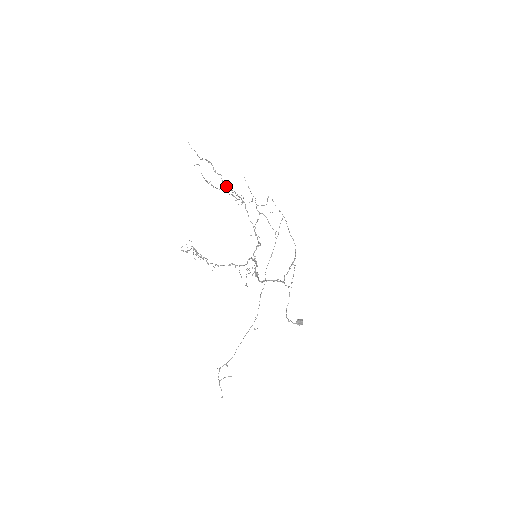
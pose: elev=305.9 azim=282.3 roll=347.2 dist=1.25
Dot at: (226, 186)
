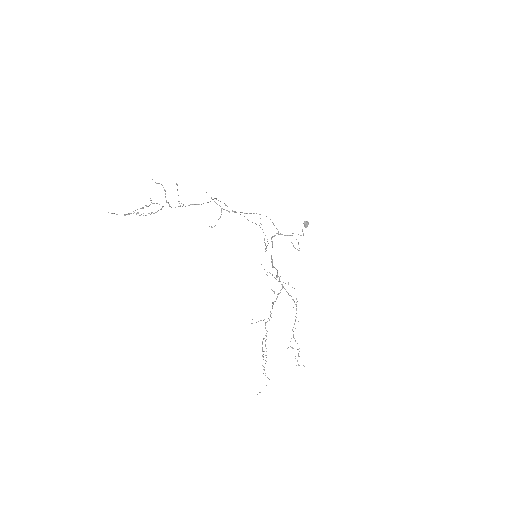
Dot at: occluded
